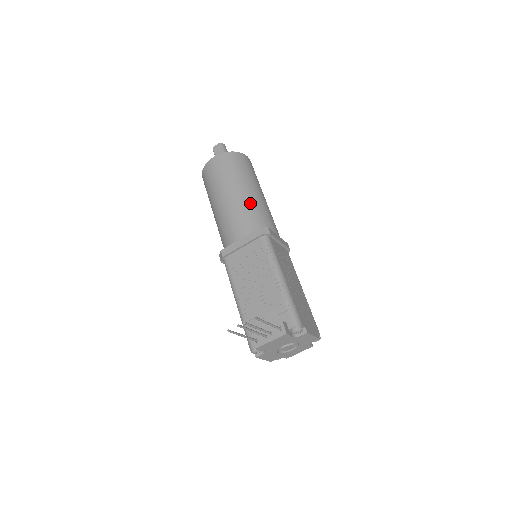
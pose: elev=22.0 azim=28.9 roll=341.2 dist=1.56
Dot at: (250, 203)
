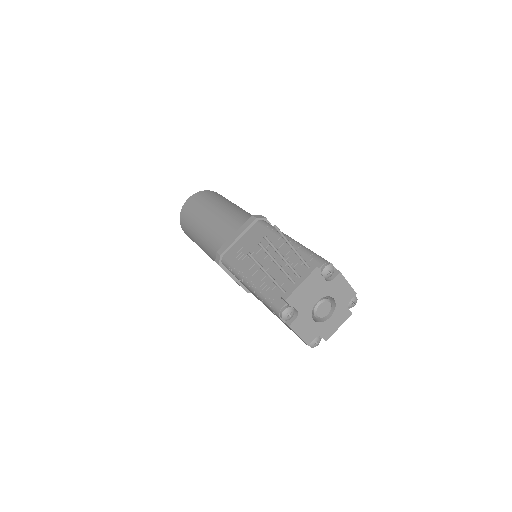
Dot at: (236, 210)
